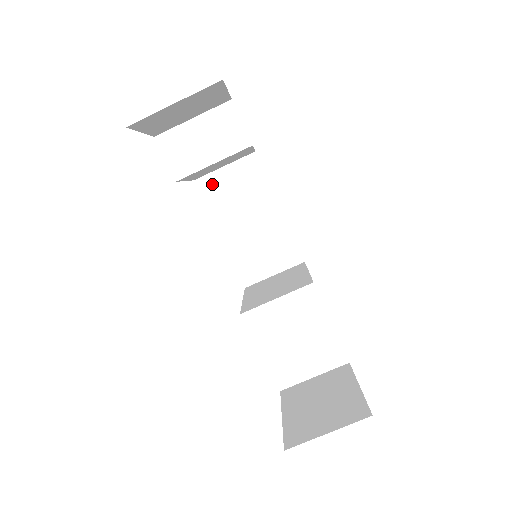
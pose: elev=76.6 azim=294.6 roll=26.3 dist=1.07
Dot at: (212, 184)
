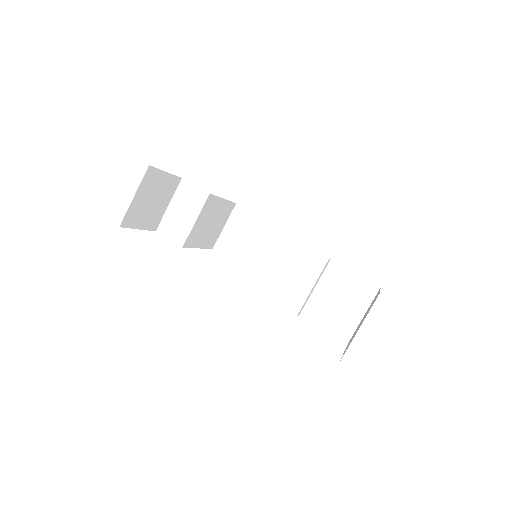
Dot at: (225, 243)
